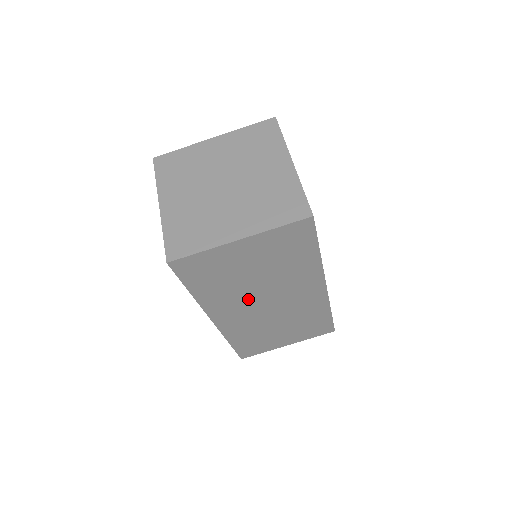
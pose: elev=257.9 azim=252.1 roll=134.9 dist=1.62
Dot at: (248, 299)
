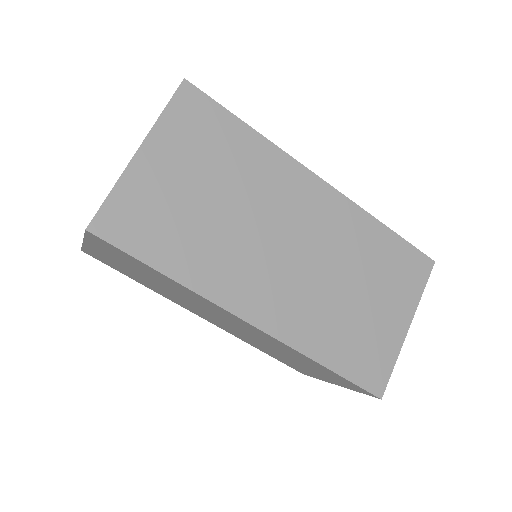
Dot at: (252, 251)
